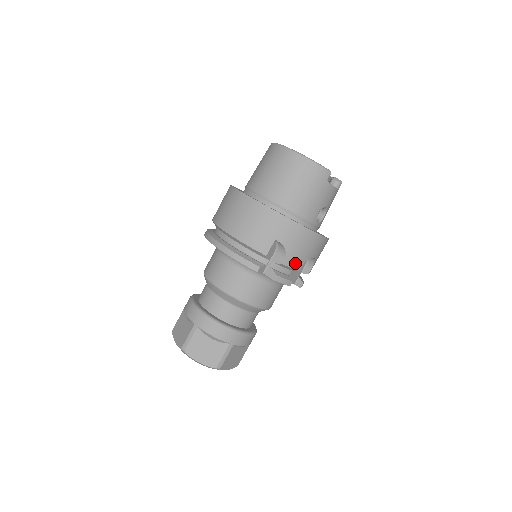
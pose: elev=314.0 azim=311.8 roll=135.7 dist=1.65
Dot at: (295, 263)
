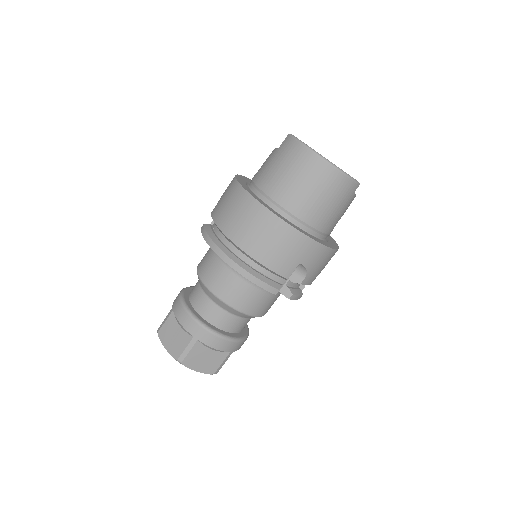
Dot at: (311, 280)
